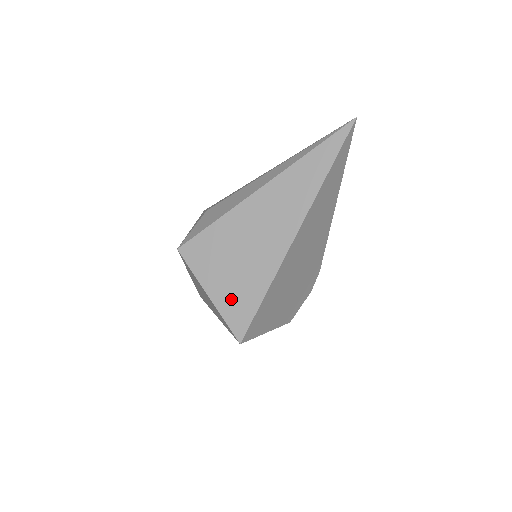
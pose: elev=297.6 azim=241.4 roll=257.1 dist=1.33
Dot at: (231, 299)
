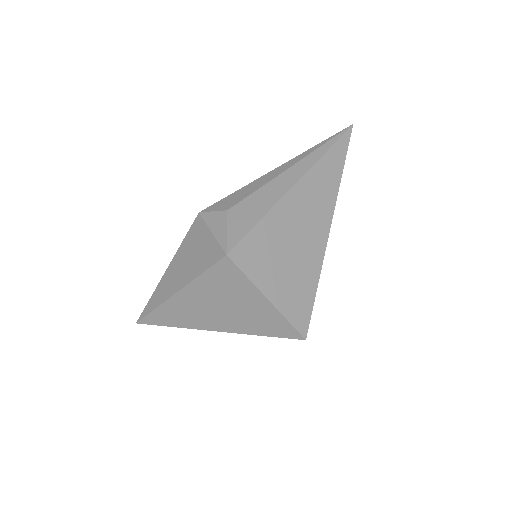
Dot at: (290, 297)
